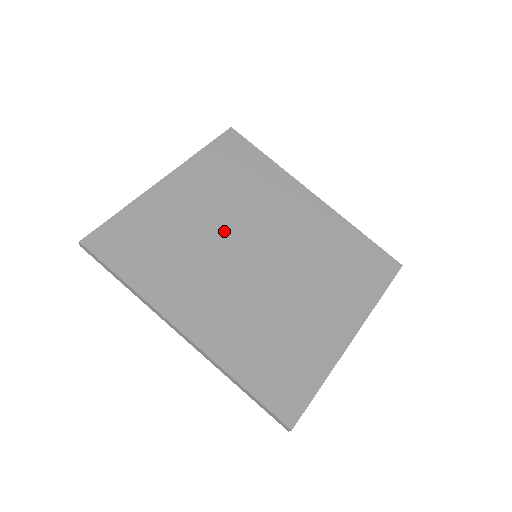
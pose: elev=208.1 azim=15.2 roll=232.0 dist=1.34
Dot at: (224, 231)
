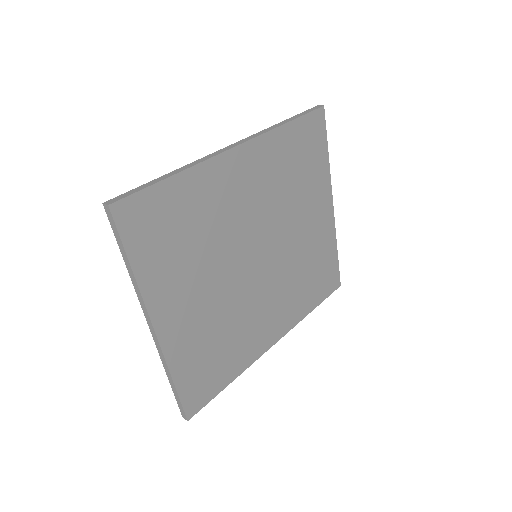
Dot at: (230, 281)
